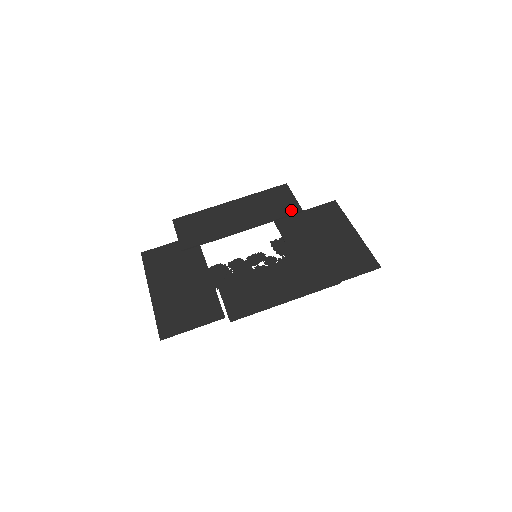
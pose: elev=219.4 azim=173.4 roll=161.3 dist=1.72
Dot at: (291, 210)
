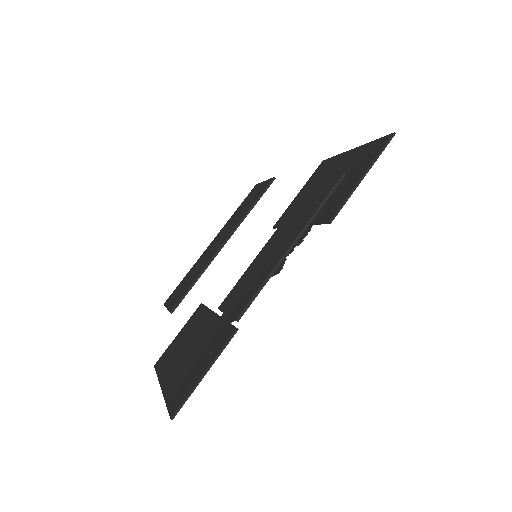
Dot at: (263, 188)
